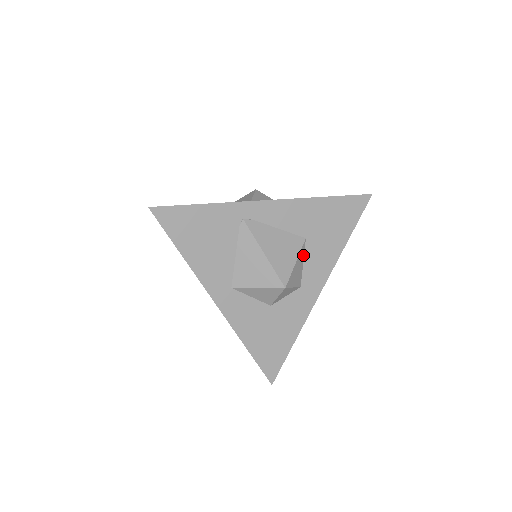
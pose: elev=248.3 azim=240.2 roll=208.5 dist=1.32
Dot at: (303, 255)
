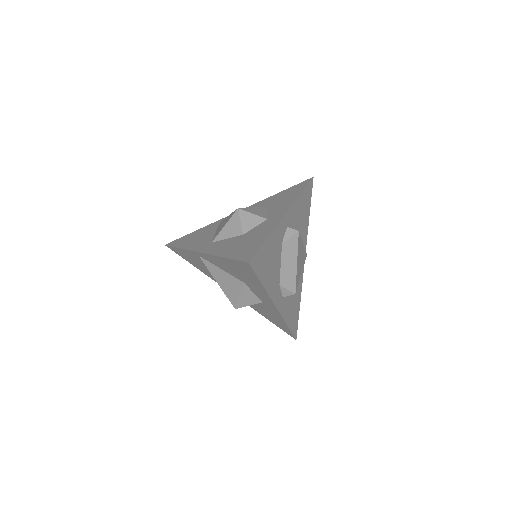
Dot at: (266, 211)
